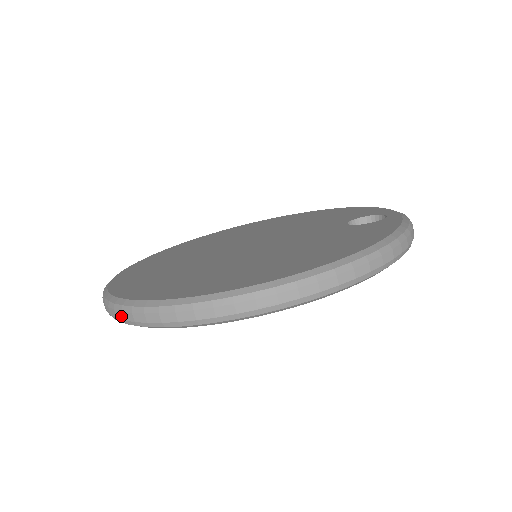
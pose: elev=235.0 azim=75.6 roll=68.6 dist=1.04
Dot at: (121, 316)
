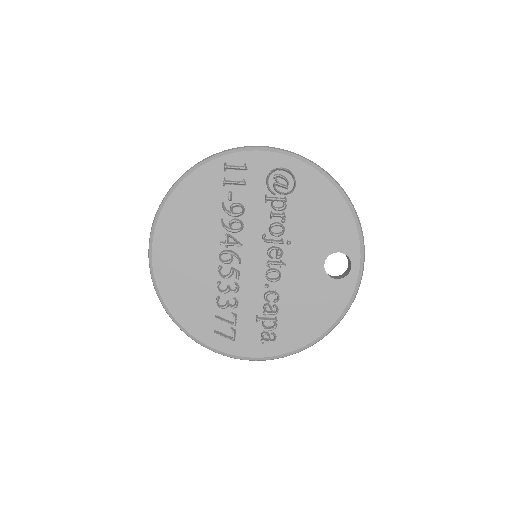
Dot at: (193, 167)
